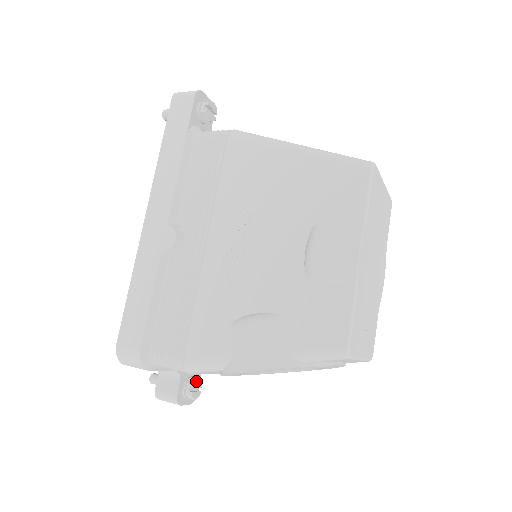
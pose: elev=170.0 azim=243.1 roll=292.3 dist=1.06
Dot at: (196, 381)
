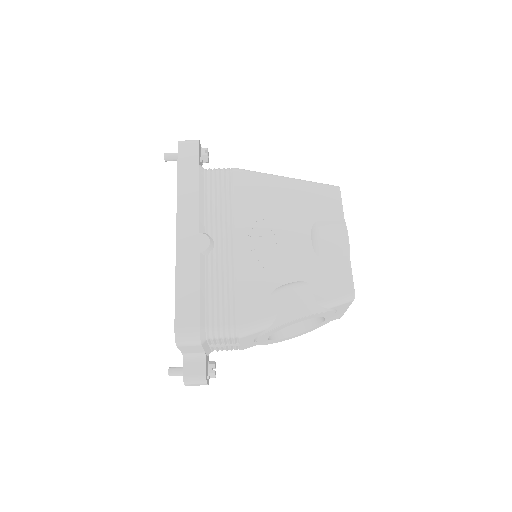
Dot at: (215, 362)
